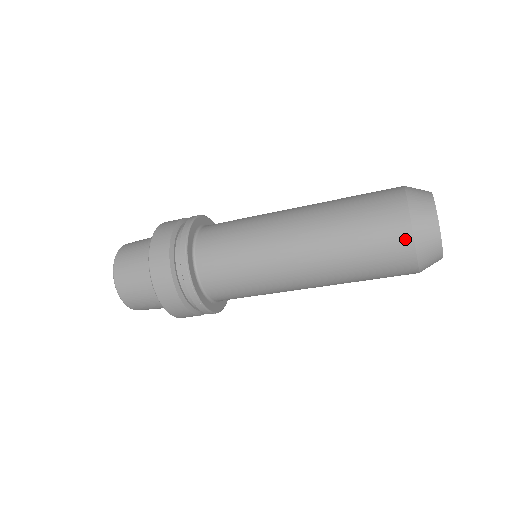
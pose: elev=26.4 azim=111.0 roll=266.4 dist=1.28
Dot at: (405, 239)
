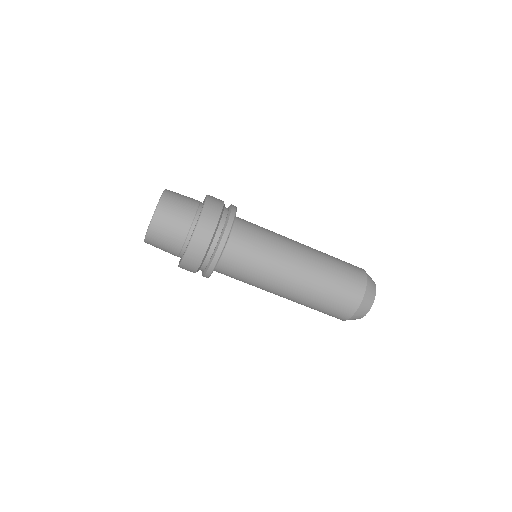
Dot at: (360, 268)
